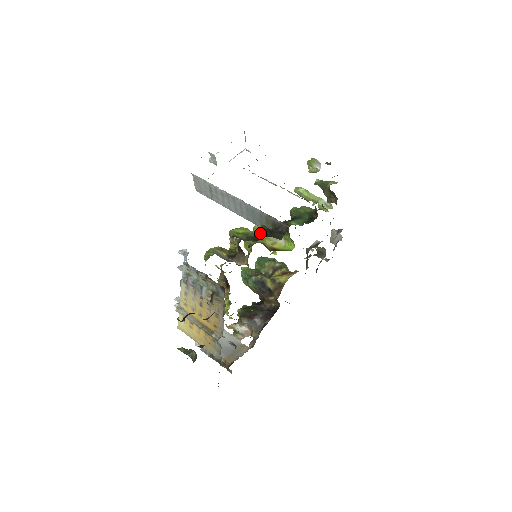
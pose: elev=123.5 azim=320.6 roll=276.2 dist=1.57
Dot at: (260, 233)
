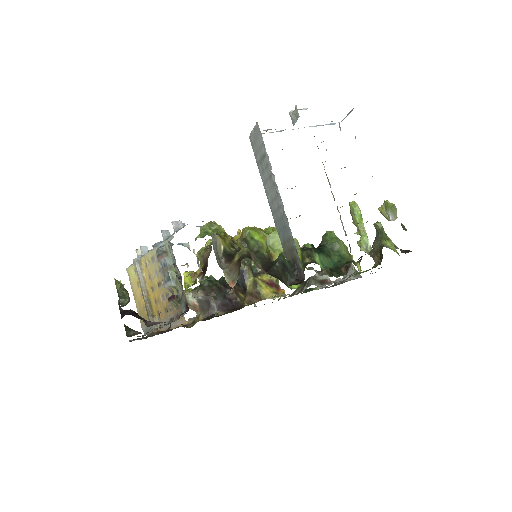
Dot at: (277, 240)
